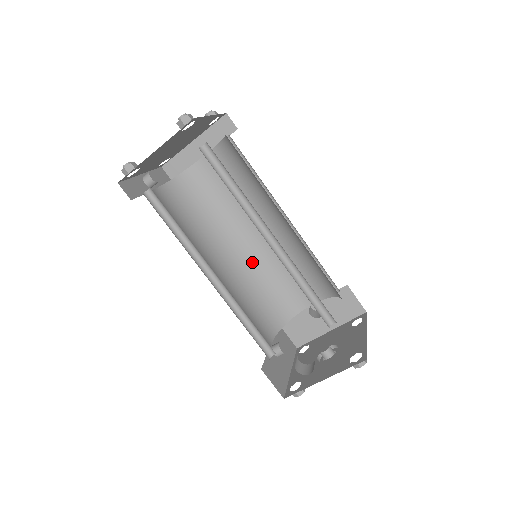
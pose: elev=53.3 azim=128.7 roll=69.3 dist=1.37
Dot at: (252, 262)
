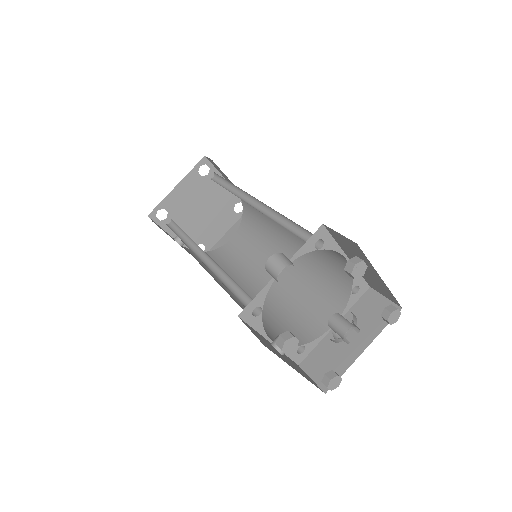
Dot at: (265, 298)
